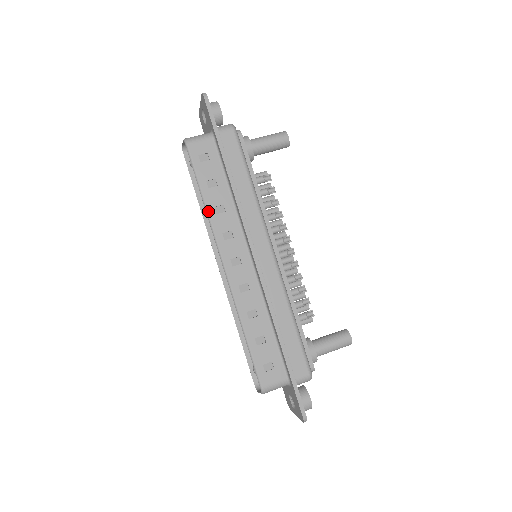
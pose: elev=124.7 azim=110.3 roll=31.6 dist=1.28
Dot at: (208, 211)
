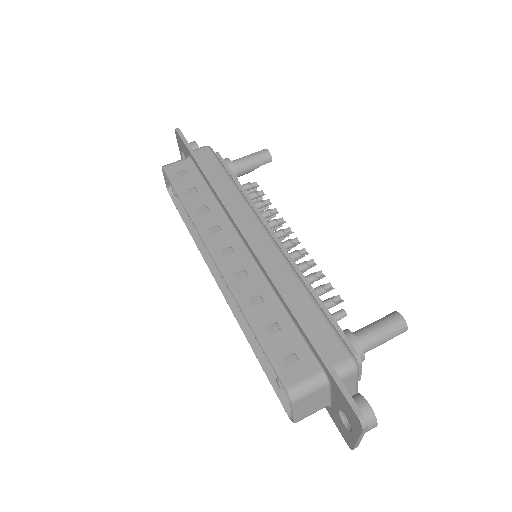
Dot at: (190, 213)
